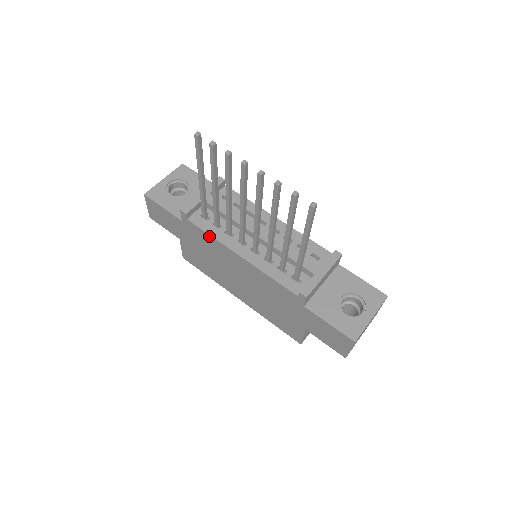
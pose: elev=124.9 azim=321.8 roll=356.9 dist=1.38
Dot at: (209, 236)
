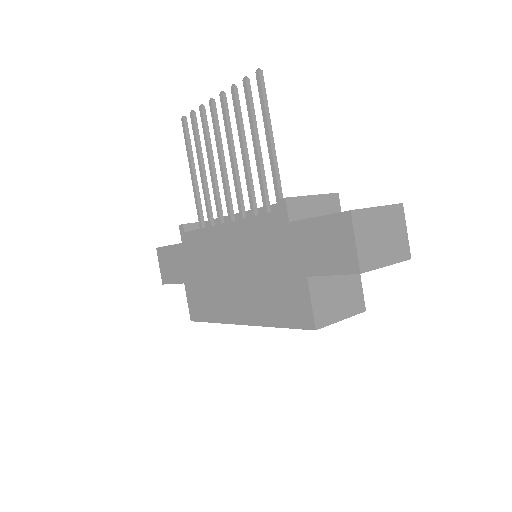
Dot at: (201, 231)
